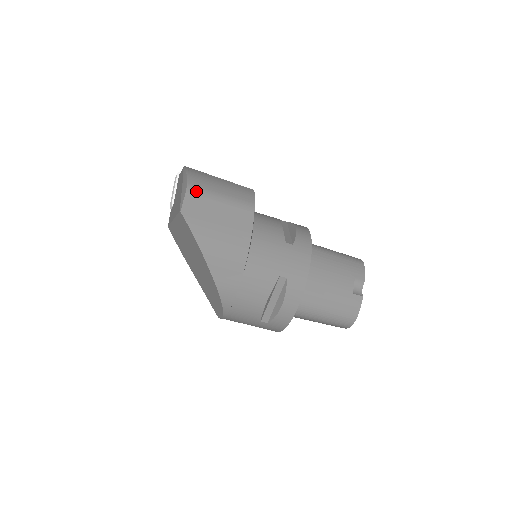
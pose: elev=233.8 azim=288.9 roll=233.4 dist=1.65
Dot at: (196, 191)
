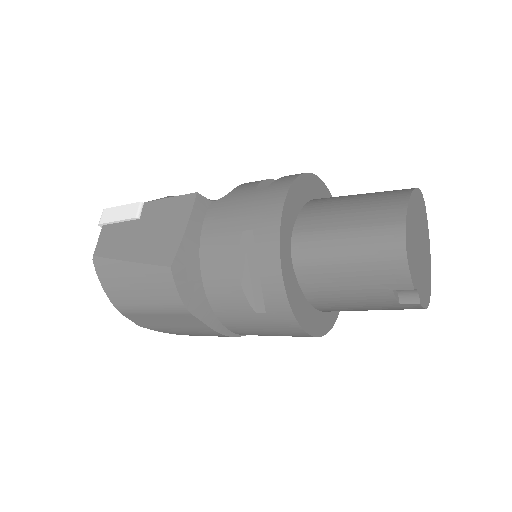
Dot at: (126, 311)
